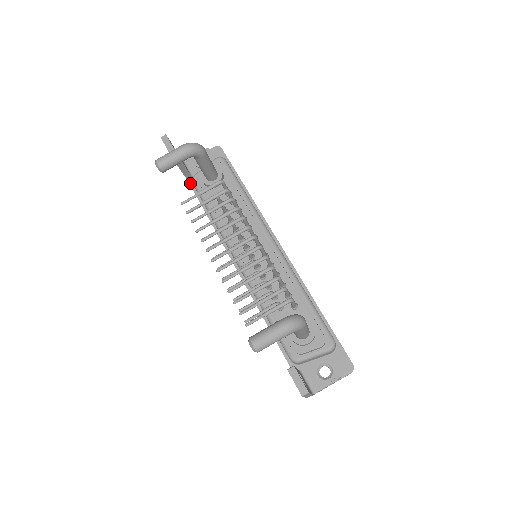
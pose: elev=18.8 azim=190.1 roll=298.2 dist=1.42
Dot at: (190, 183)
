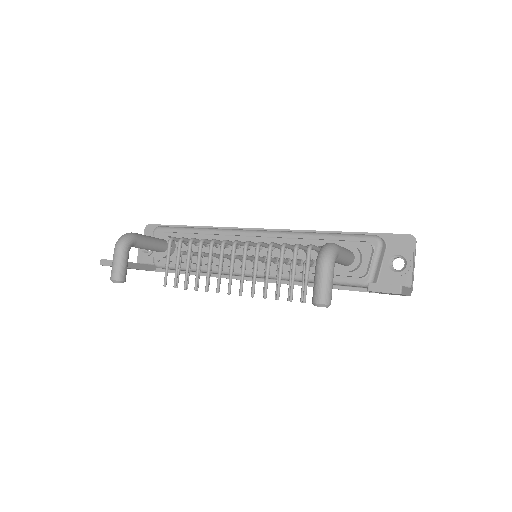
Dot at: (158, 271)
